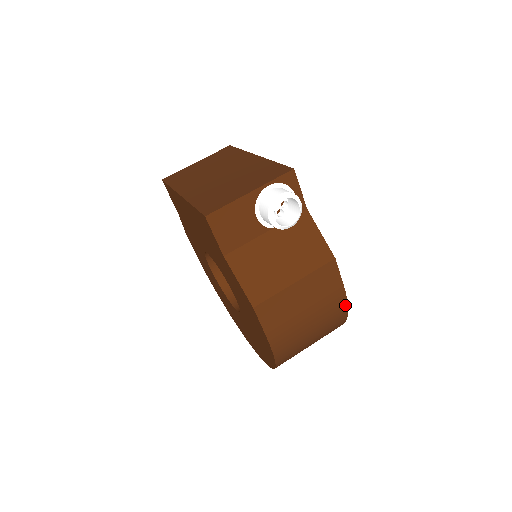
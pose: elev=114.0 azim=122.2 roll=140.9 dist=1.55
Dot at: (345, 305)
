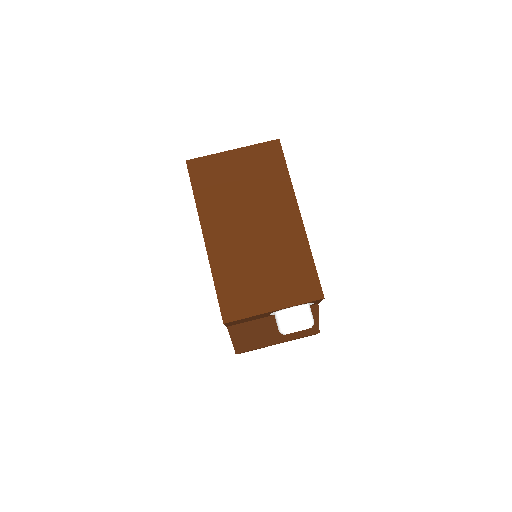
Dot at: occluded
